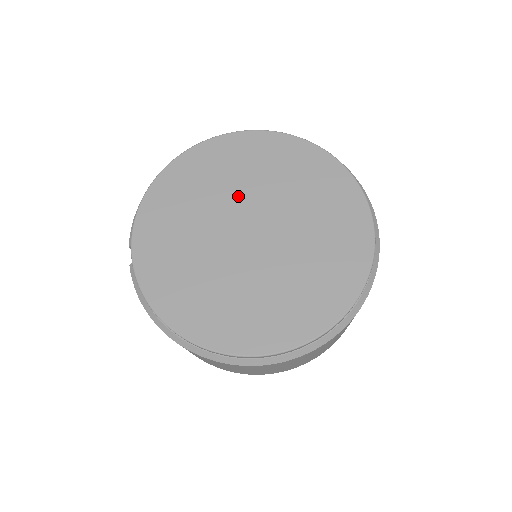
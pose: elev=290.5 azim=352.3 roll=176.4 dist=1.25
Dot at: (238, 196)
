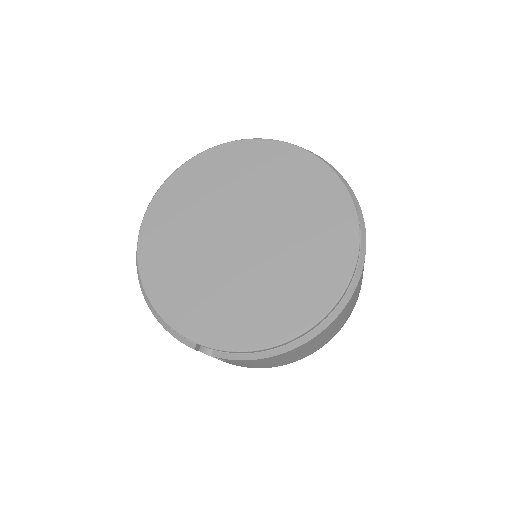
Dot at: (205, 233)
